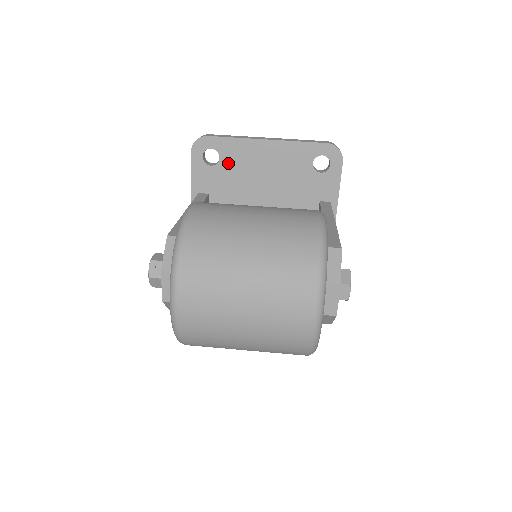
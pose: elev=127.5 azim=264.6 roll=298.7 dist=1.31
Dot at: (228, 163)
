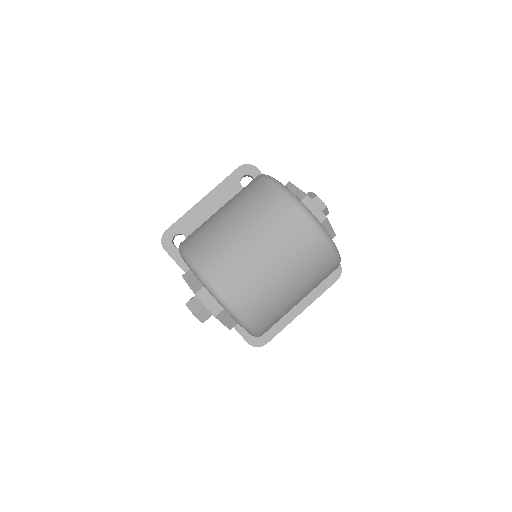
Dot at: occluded
